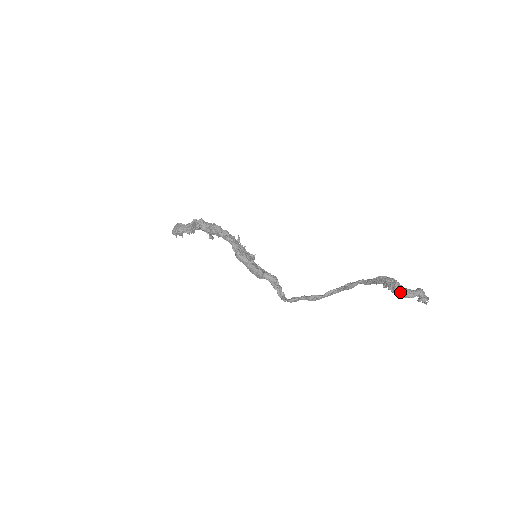
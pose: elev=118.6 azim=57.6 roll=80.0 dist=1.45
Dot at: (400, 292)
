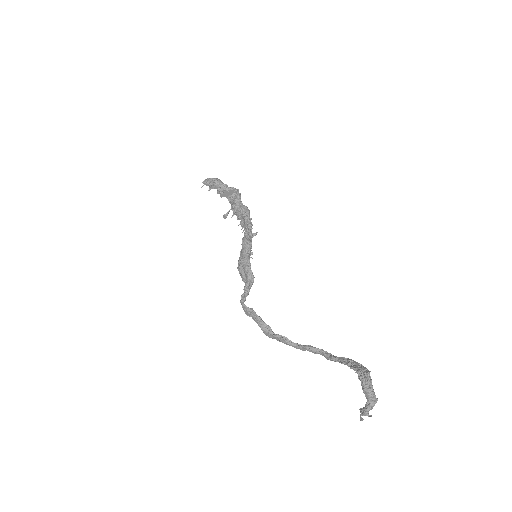
Dot at: (367, 381)
